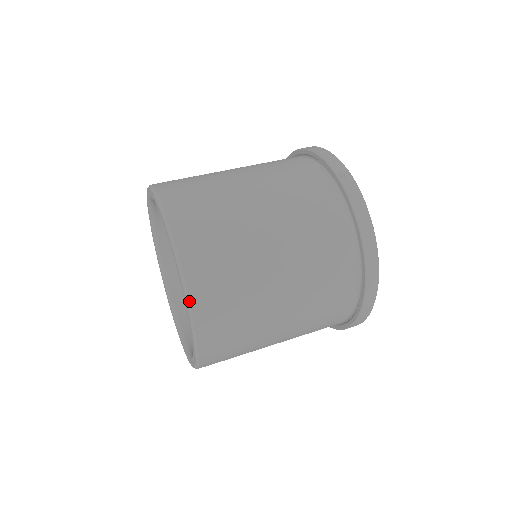
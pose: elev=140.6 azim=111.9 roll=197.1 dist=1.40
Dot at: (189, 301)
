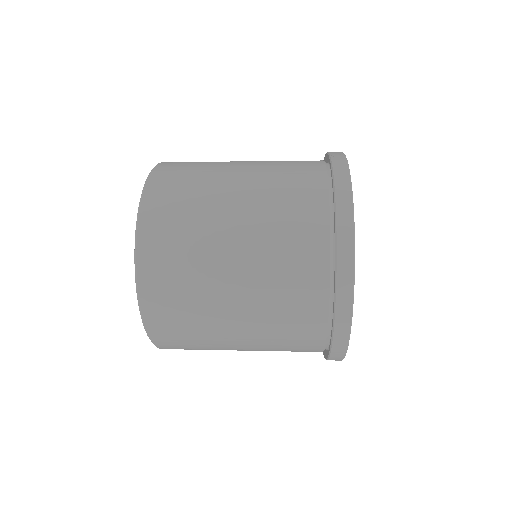
Dot at: (138, 221)
